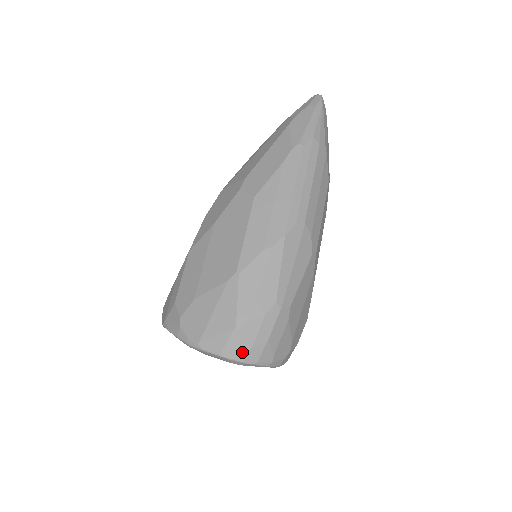
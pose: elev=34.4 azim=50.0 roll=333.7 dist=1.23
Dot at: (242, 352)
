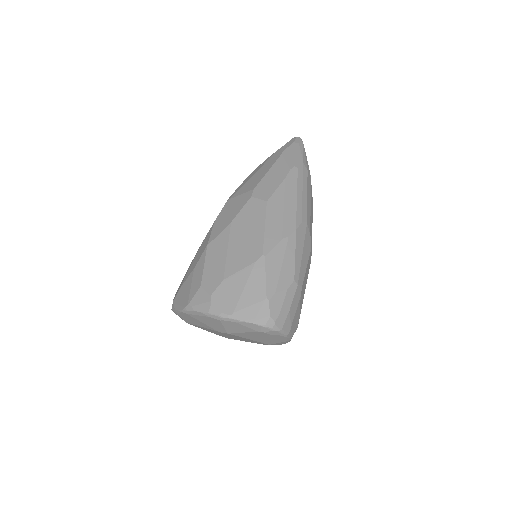
Dot at: (272, 319)
